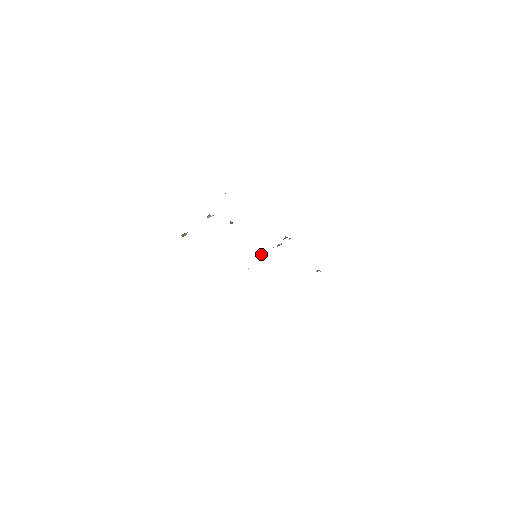
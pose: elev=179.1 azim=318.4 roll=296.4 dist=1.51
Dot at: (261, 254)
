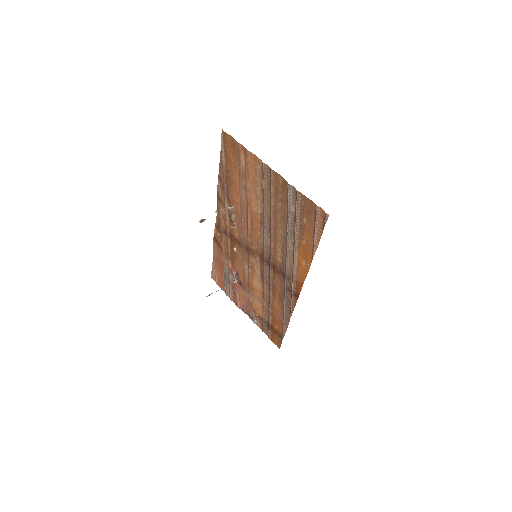
Dot at: (207, 296)
